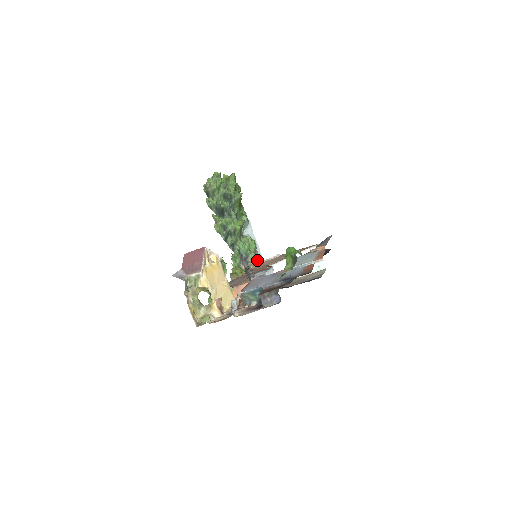
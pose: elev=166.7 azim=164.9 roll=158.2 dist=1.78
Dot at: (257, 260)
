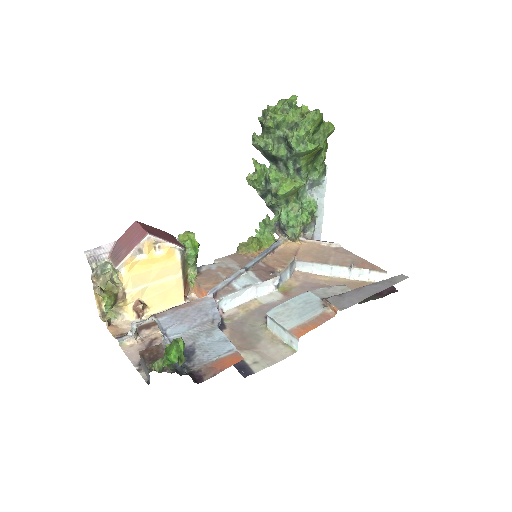
Dot at: (309, 233)
